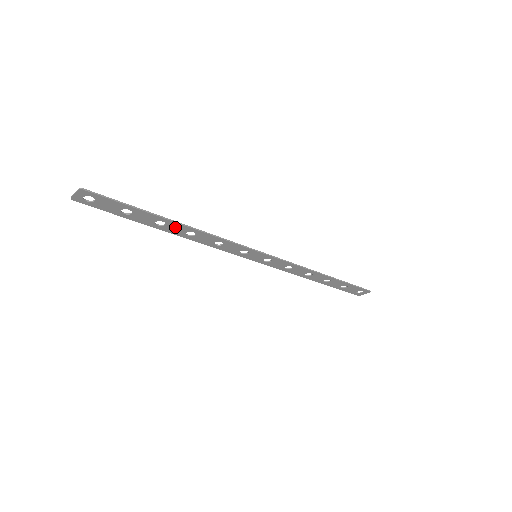
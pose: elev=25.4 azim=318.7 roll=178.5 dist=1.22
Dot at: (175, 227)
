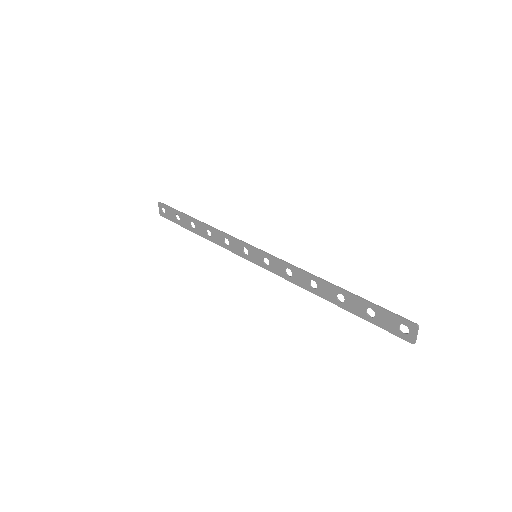
Dot at: (200, 227)
